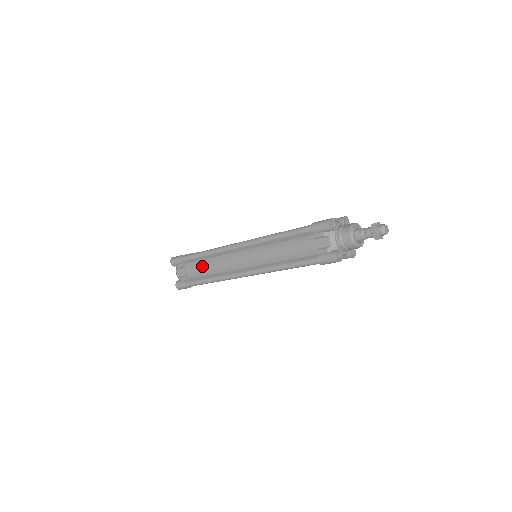
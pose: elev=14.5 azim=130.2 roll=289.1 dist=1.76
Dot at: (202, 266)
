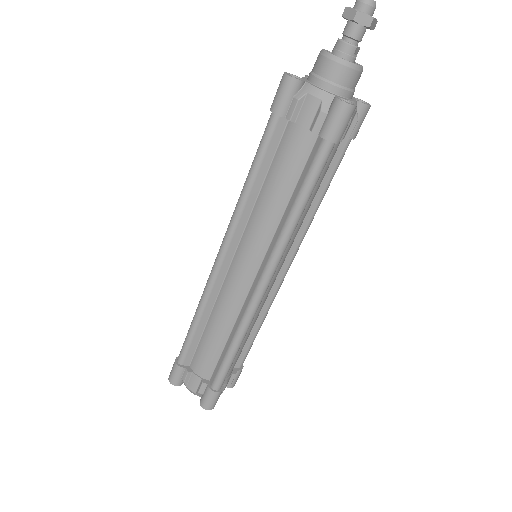
Dot at: (207, 343)
